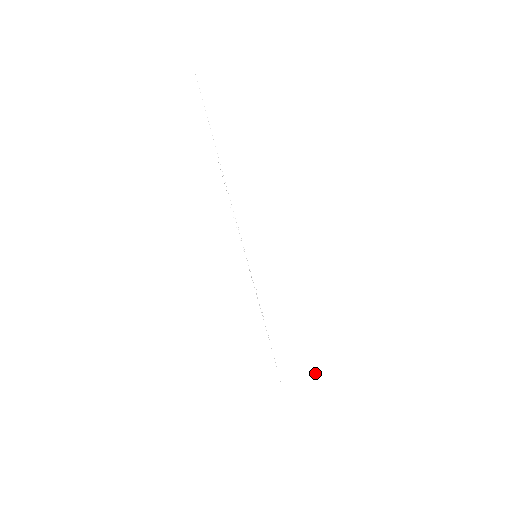
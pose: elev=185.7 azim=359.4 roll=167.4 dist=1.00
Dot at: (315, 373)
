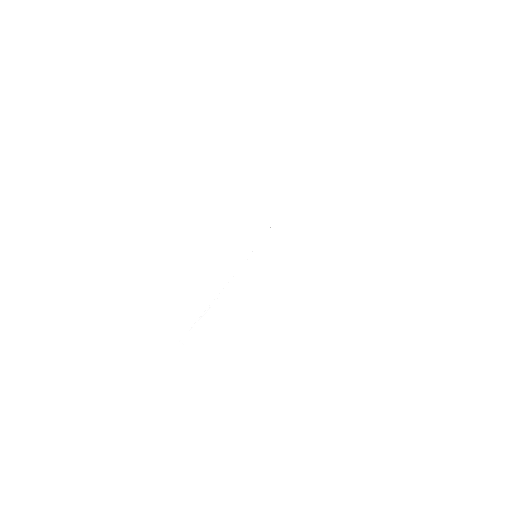
Dot at: (215, 332)
